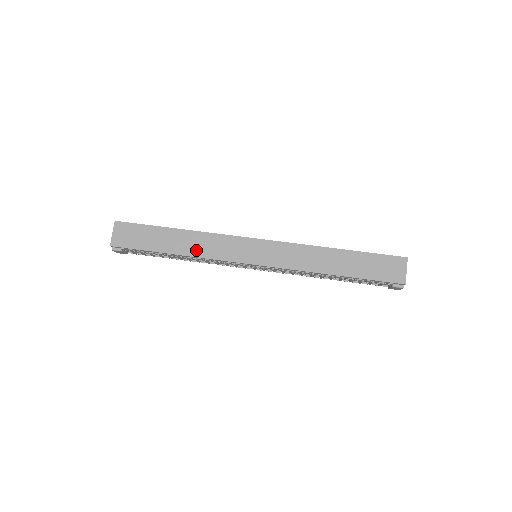
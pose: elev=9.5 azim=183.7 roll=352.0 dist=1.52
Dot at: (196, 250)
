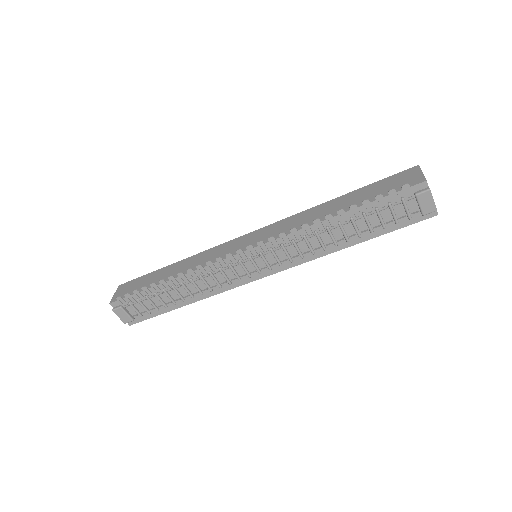
Dot at: occluded
